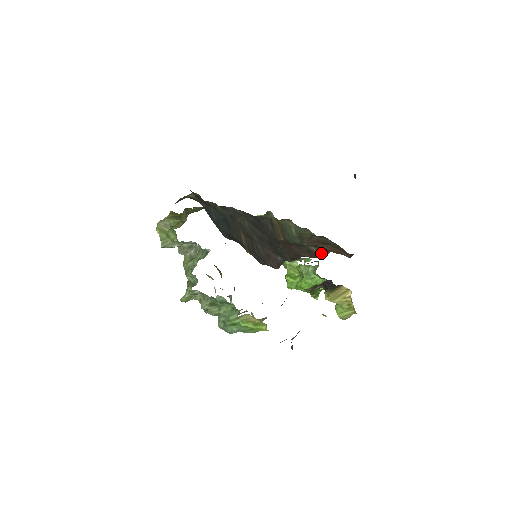
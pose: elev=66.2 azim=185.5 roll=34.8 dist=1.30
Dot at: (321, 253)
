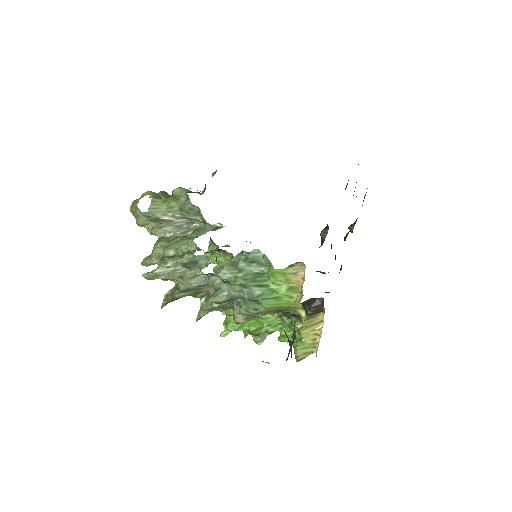
Dot at: (320, 271)
